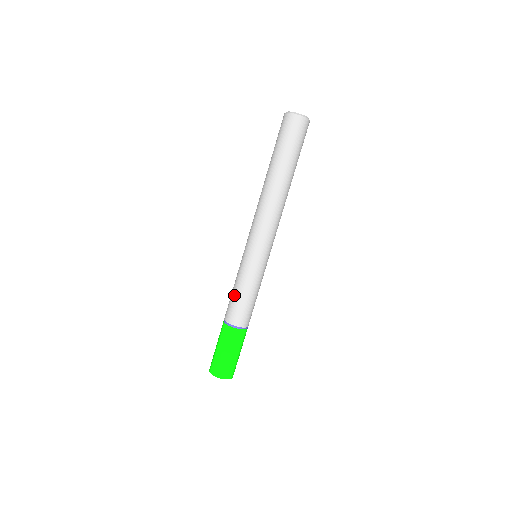
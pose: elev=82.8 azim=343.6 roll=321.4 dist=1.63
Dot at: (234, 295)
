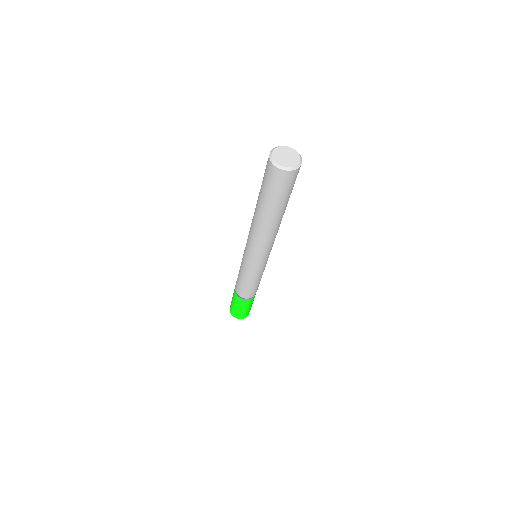
Dot at: (244, 286)
